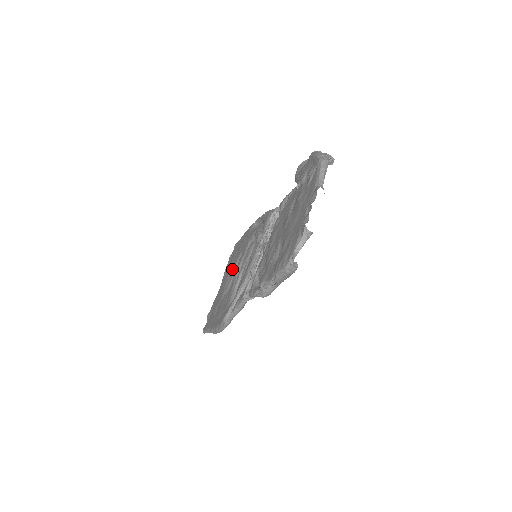
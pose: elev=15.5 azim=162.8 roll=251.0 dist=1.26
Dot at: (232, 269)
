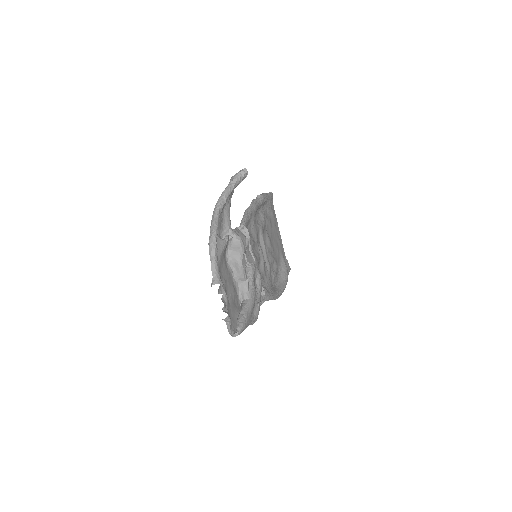
Dot at: (269, 233)
